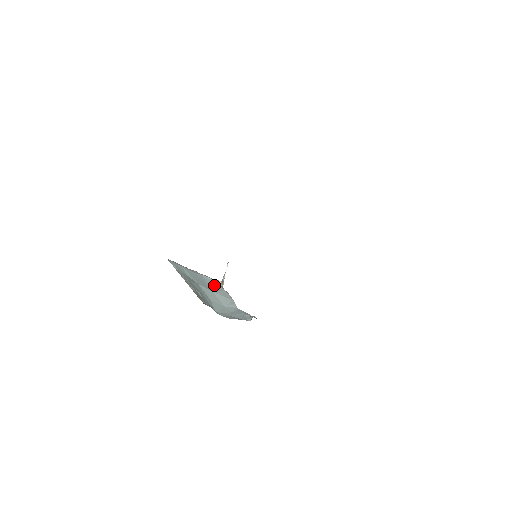
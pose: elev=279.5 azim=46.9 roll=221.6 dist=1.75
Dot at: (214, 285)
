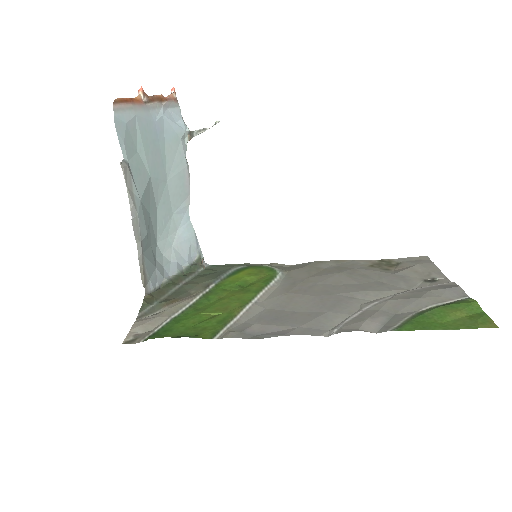
Dot at: (175, 151)
